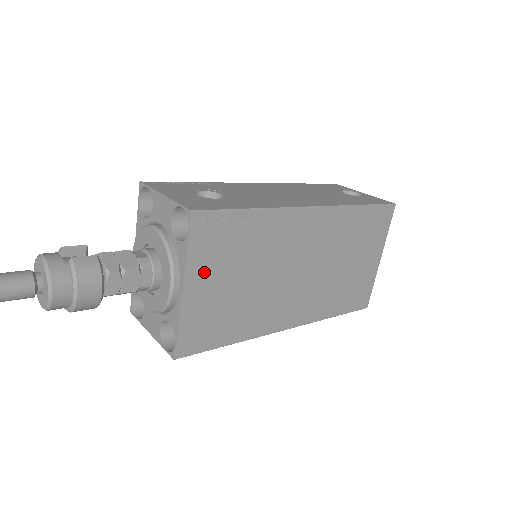
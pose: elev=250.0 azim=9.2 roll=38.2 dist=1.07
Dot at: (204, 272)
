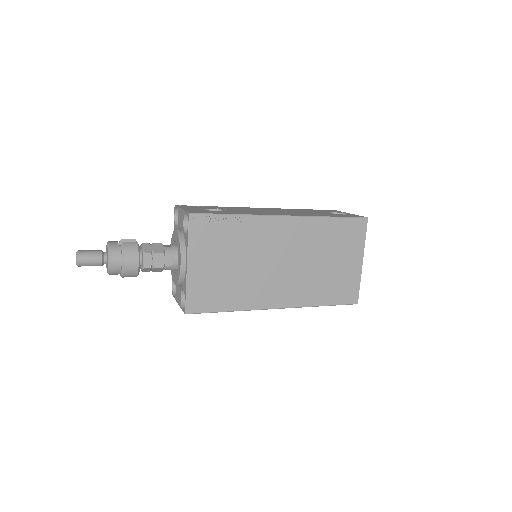
Dot at: (202, 254)
